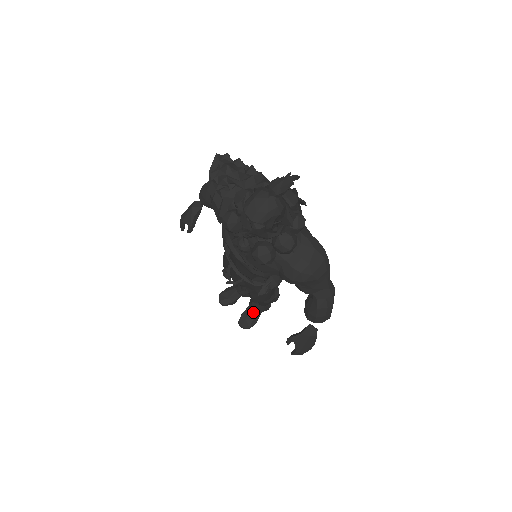
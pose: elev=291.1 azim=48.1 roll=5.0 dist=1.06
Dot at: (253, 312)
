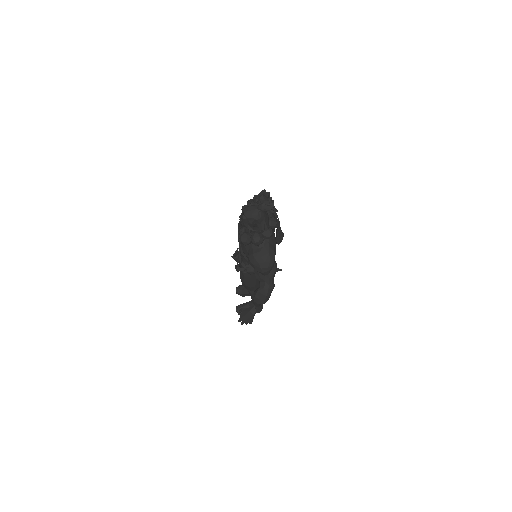
Dot at: (248, 306)
